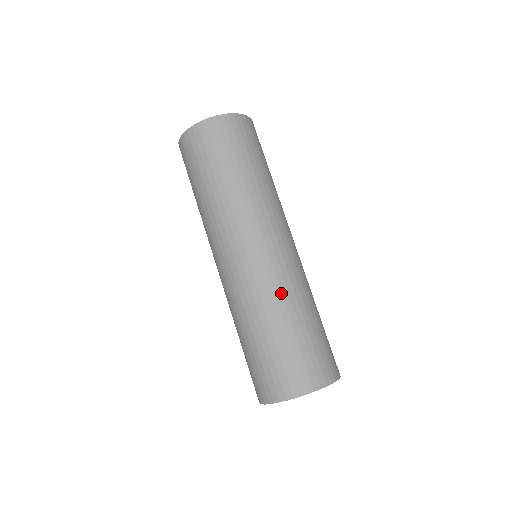
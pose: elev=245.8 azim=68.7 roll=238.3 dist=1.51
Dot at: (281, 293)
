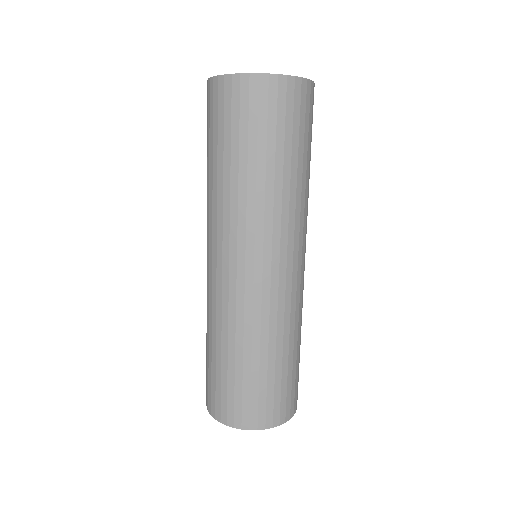
Dot at: (276, 324)
